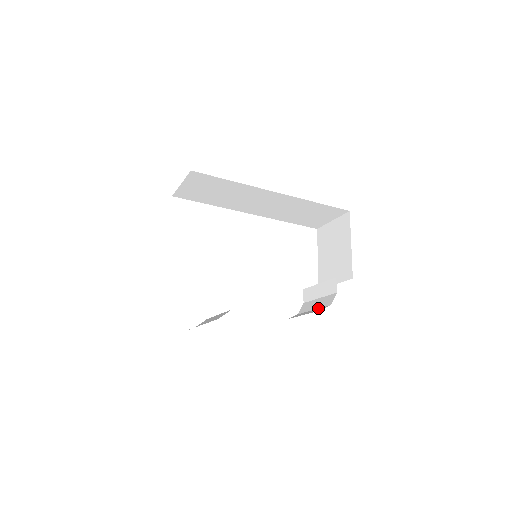
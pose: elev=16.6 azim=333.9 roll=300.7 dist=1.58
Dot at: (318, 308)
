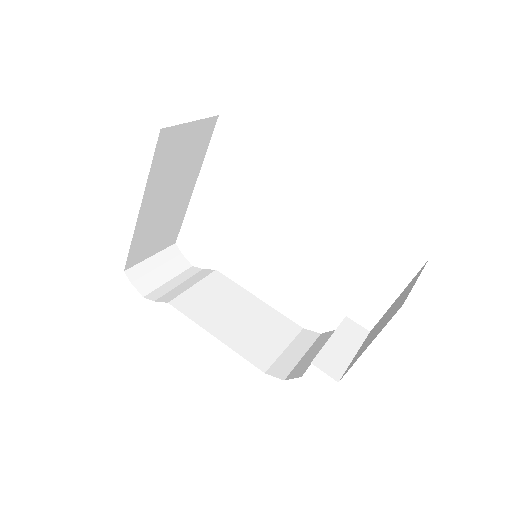
Dot at: (298, 362)
